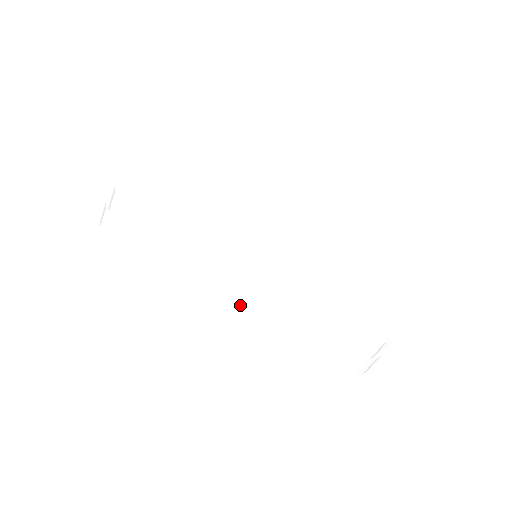
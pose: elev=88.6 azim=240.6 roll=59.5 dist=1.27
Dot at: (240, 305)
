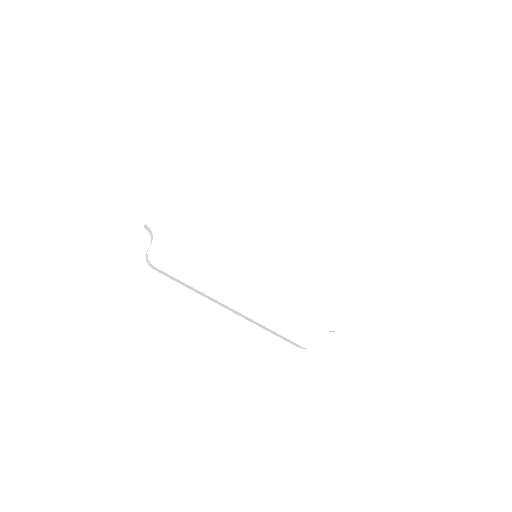
Dot at: (234, 312)
